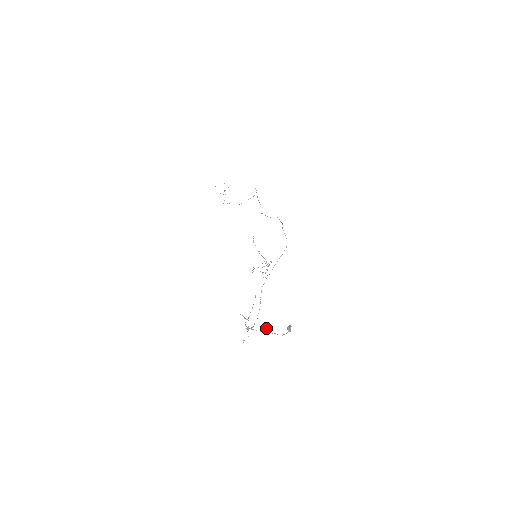
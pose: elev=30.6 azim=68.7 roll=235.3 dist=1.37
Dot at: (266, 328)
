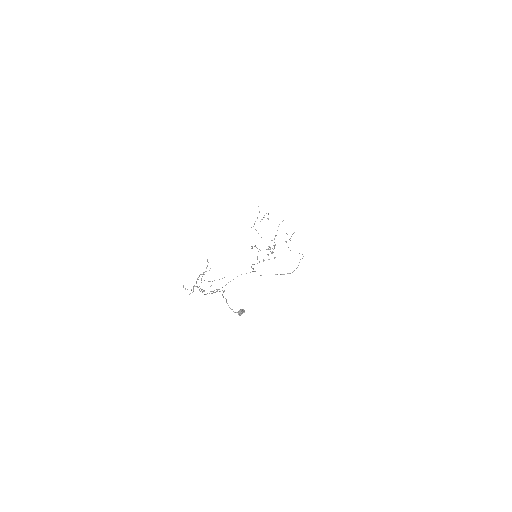
Dot at: (219, 291)
